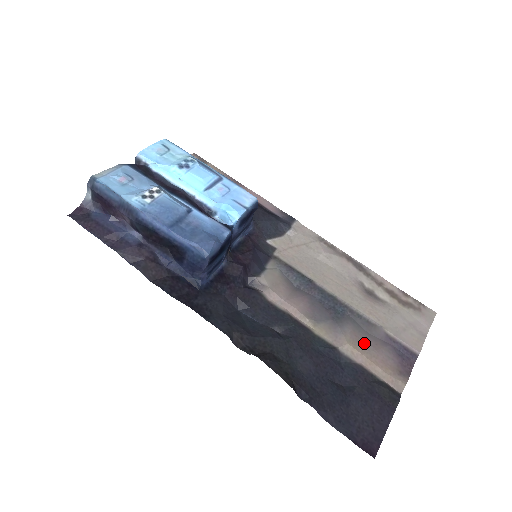
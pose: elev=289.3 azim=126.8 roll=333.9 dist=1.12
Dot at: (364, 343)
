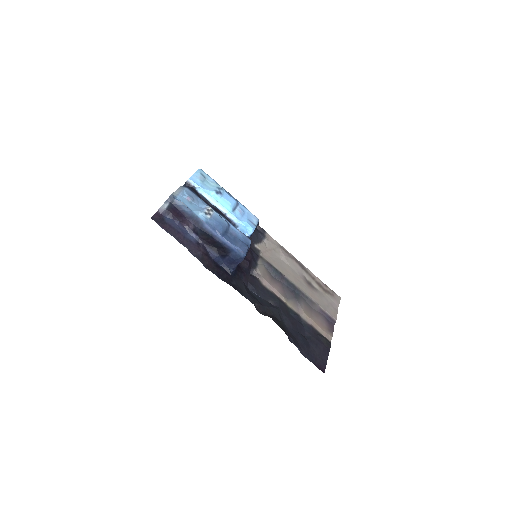
Dot at: (311, 313)
